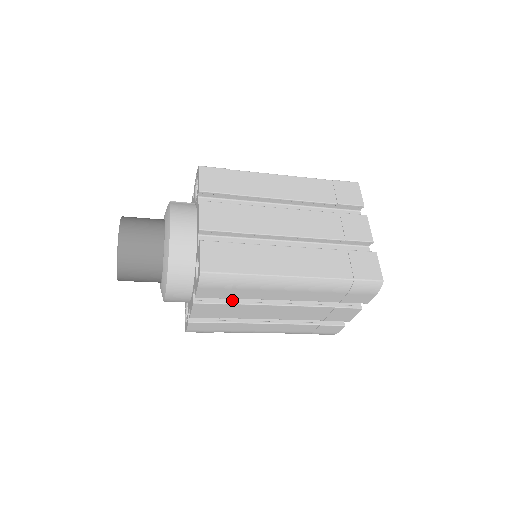
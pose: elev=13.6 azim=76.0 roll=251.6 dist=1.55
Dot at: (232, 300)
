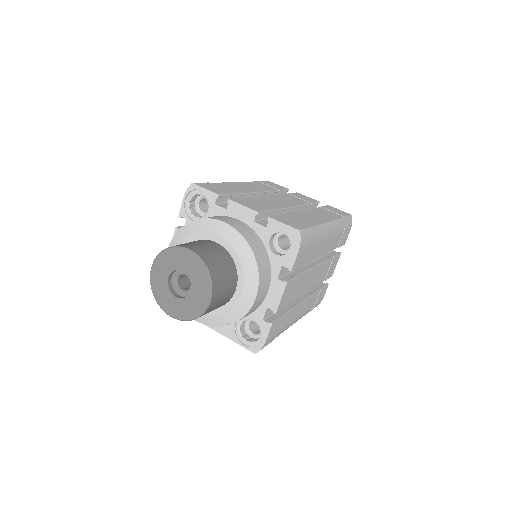
Dot at: (297, 273)
